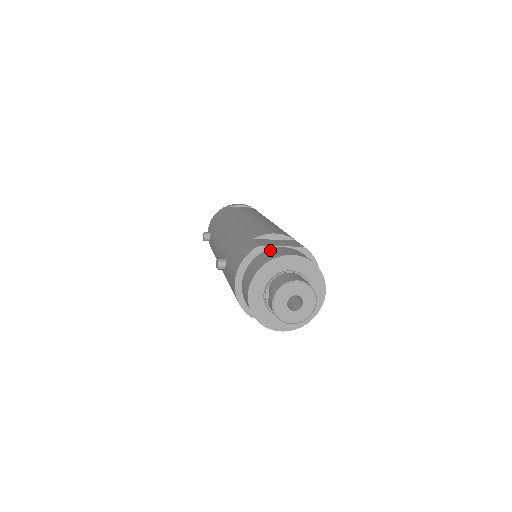
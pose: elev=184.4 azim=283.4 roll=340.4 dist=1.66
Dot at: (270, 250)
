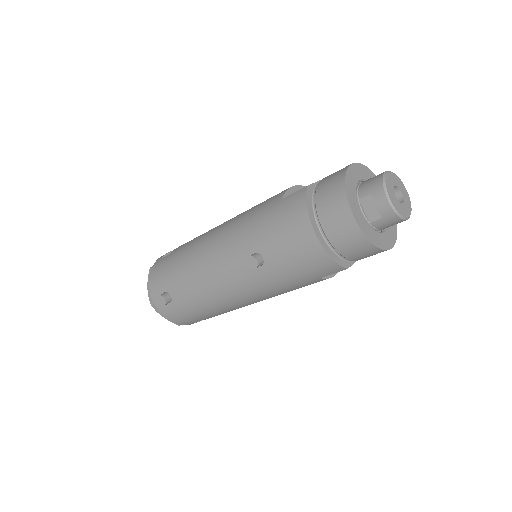
Dot at: (322, 181)
